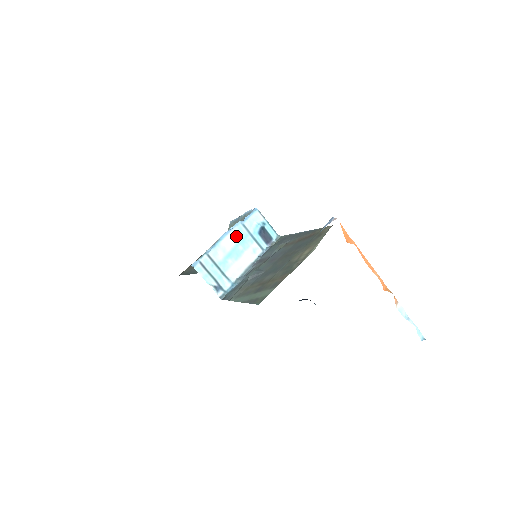
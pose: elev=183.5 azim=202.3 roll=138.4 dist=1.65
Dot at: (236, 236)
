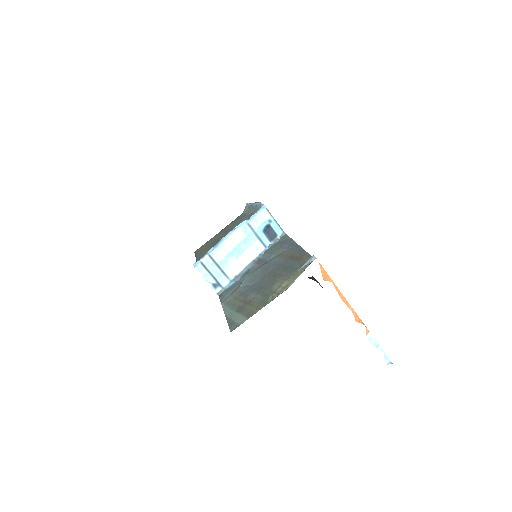
Dot at: (239, 236)
